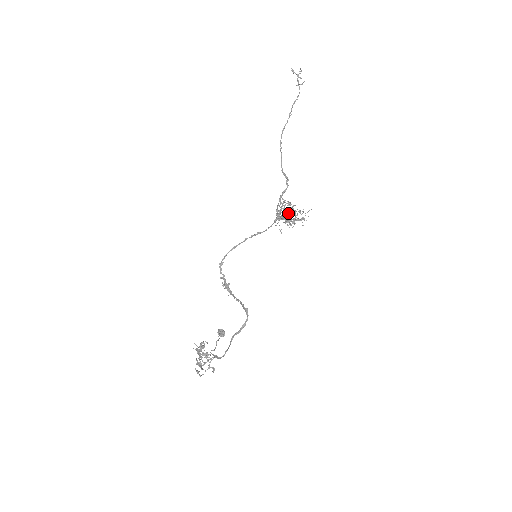
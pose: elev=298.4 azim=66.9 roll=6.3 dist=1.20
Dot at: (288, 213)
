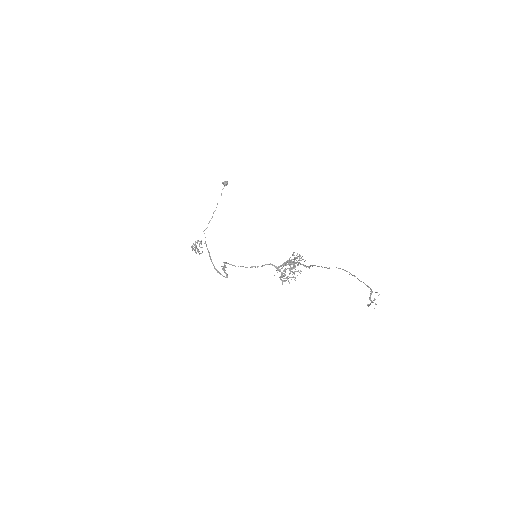
Dot at: occluded
